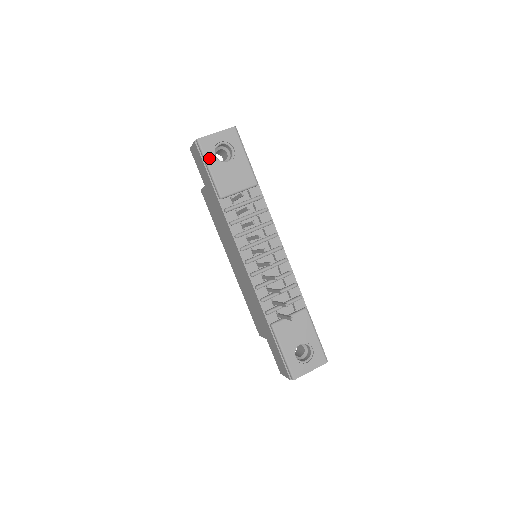
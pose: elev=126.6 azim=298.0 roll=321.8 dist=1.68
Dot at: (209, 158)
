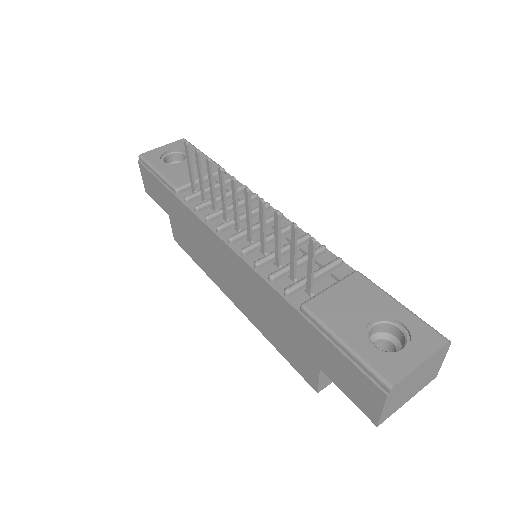
Dot at: (155, 164)
